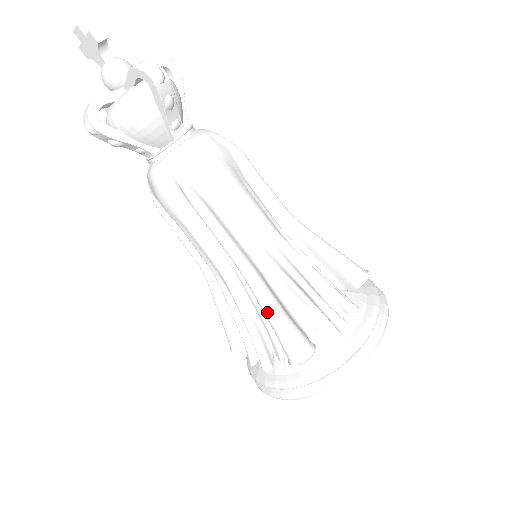
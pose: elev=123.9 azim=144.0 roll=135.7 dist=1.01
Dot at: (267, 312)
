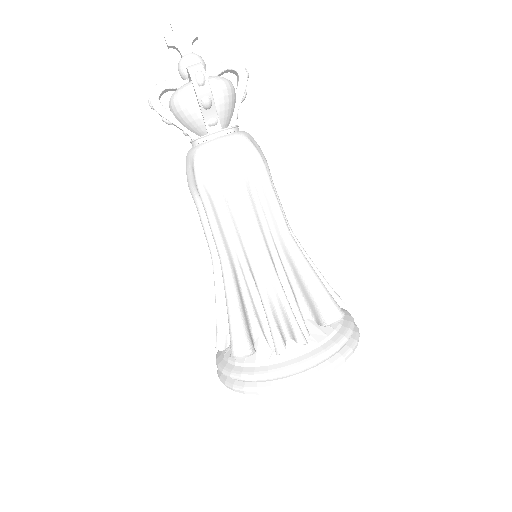
Dot at: (311, 273)
